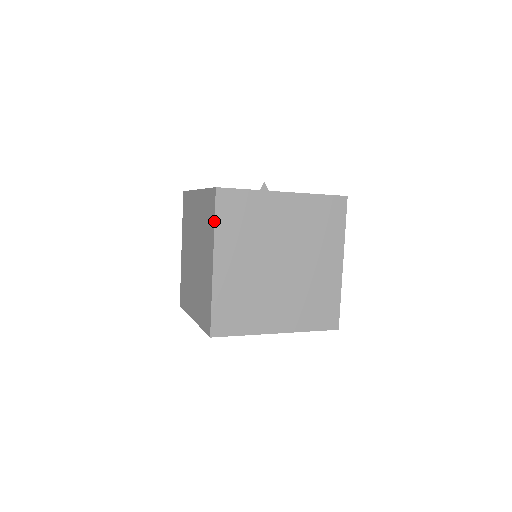
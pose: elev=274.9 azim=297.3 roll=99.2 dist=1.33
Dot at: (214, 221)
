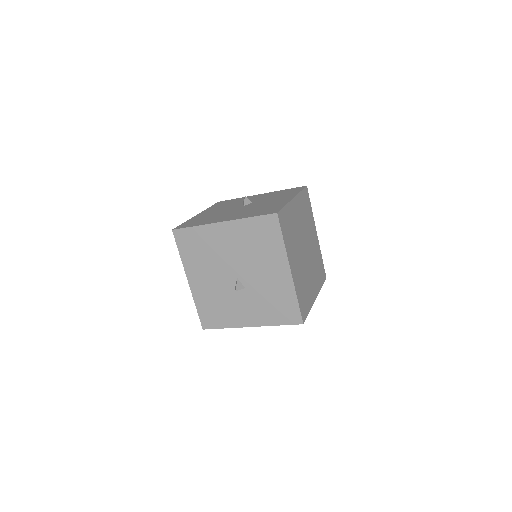
Dot at: occluded
